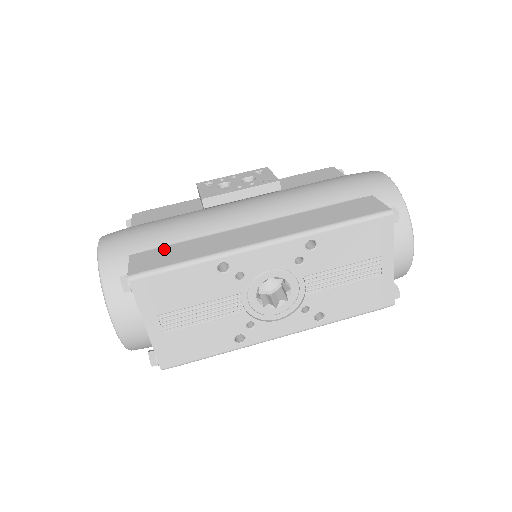
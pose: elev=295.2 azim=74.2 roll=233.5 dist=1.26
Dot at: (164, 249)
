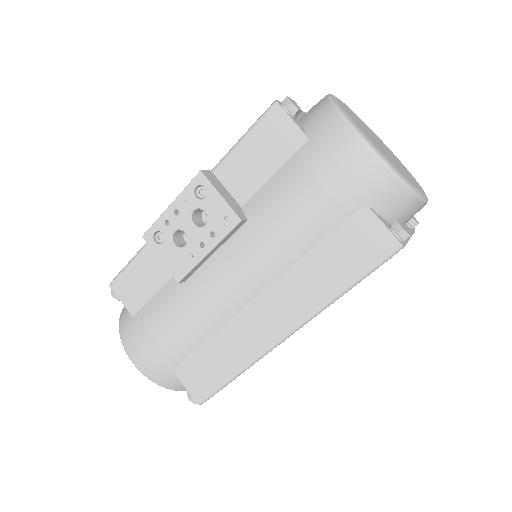
Dot at: (197, 359)
